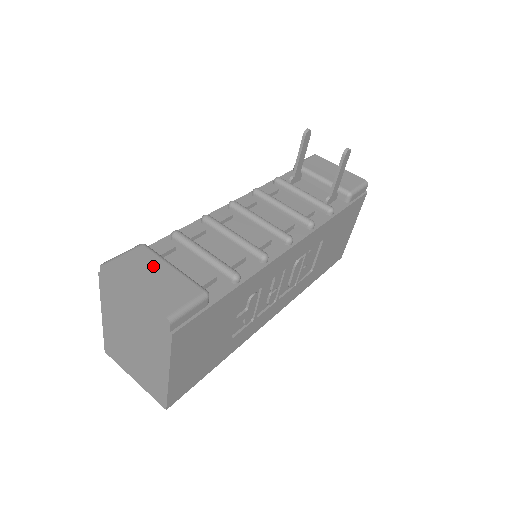
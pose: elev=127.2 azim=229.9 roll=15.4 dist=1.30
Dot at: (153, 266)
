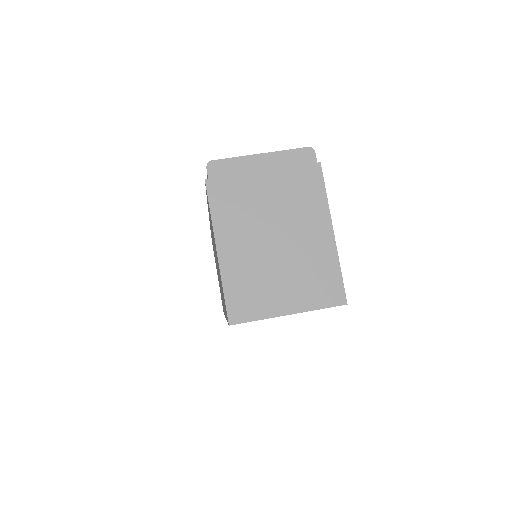
Dot at: occluded
